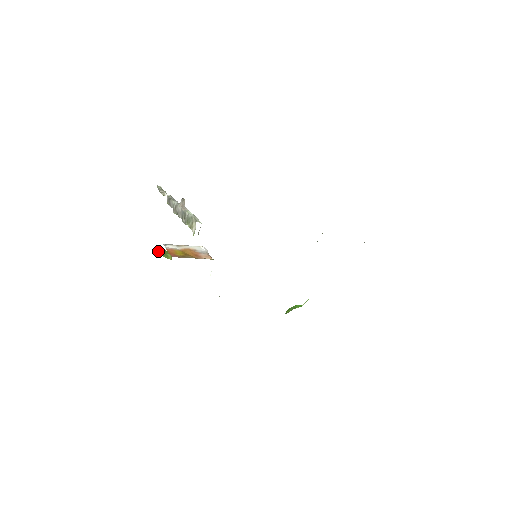
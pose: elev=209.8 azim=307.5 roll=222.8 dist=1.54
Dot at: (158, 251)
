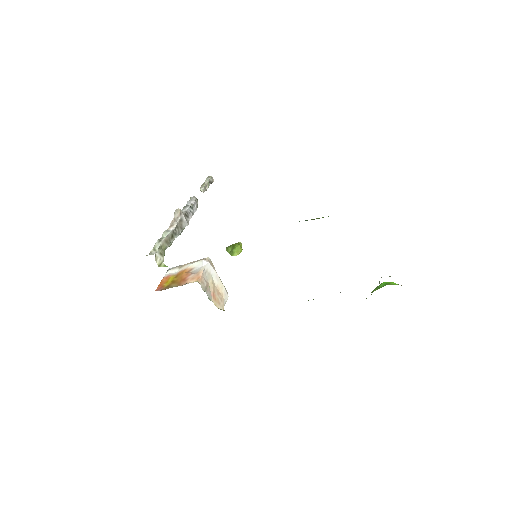
Dot at: (227, 248)
